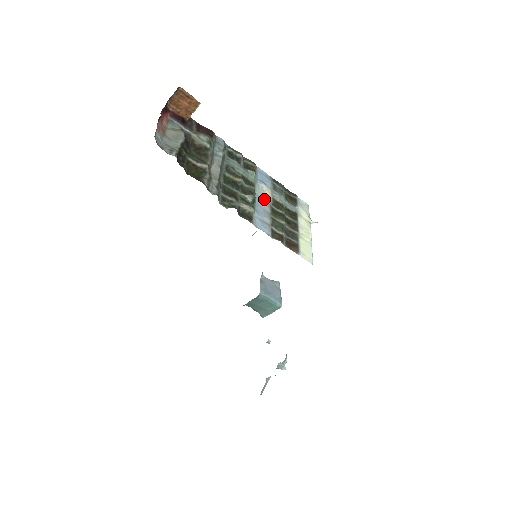
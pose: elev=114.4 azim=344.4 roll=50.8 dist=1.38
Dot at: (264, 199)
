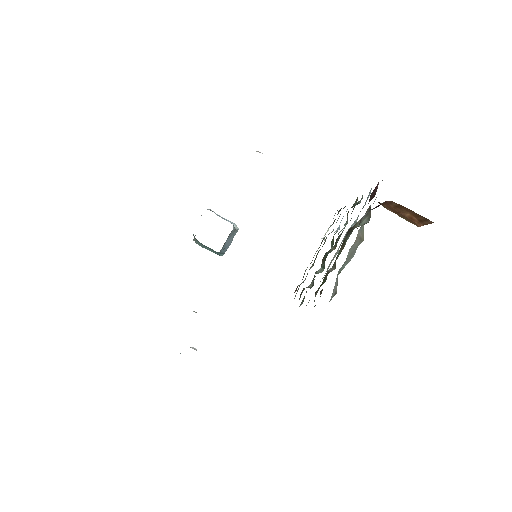
Dot at: occluded
